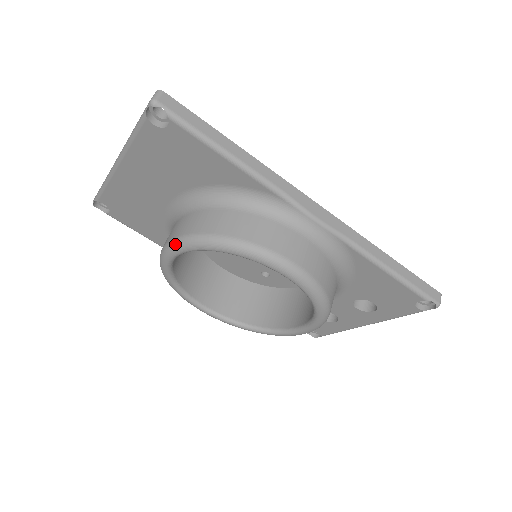
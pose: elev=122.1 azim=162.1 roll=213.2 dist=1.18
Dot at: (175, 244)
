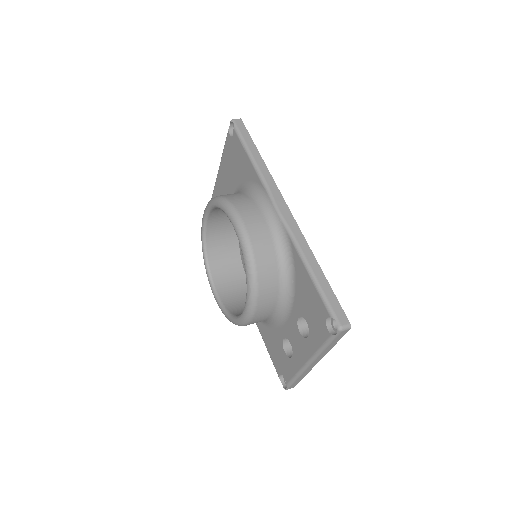
Dot at: occluded
